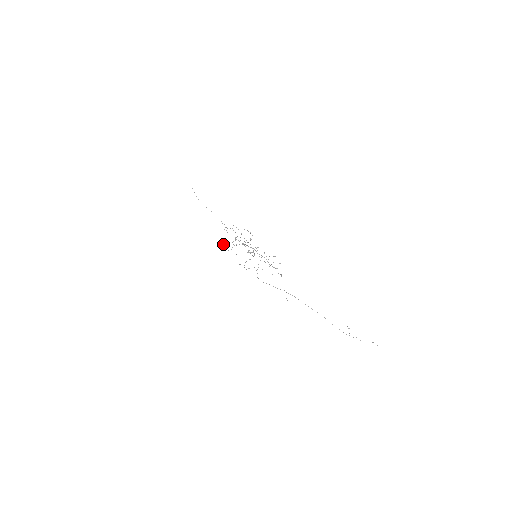
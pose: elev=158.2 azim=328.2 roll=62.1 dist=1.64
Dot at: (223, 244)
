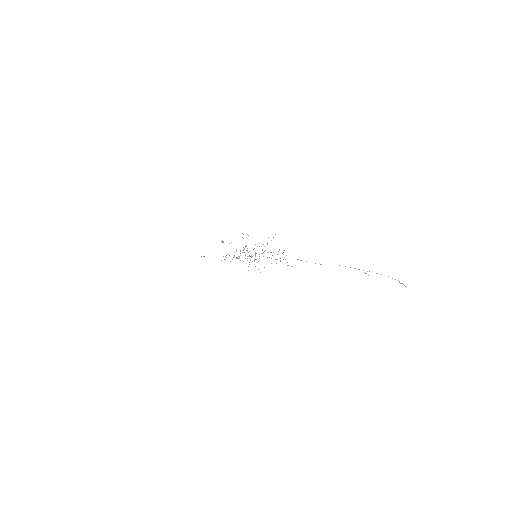
Dot at: occluded
